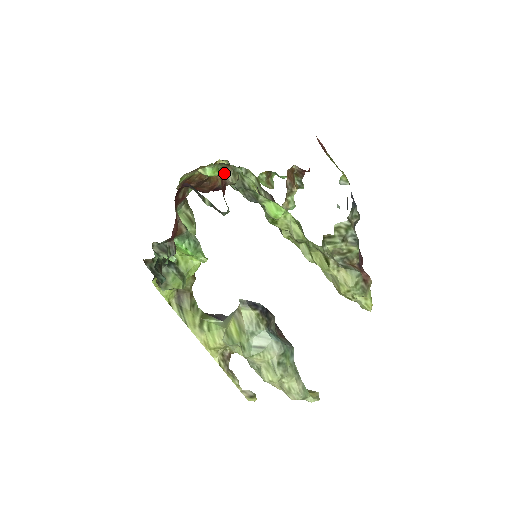
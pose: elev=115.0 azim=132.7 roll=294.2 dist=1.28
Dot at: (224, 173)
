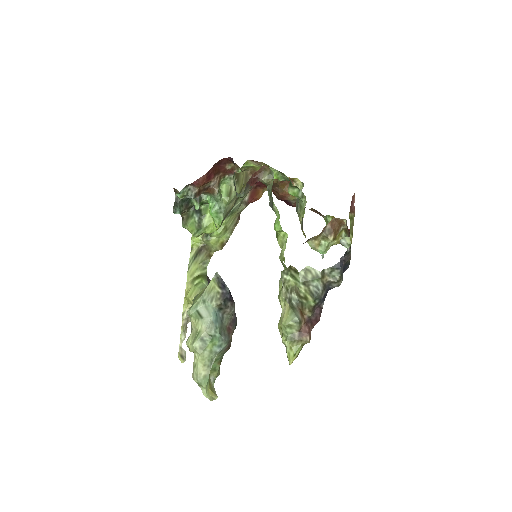
Dot at: (263, 171)
